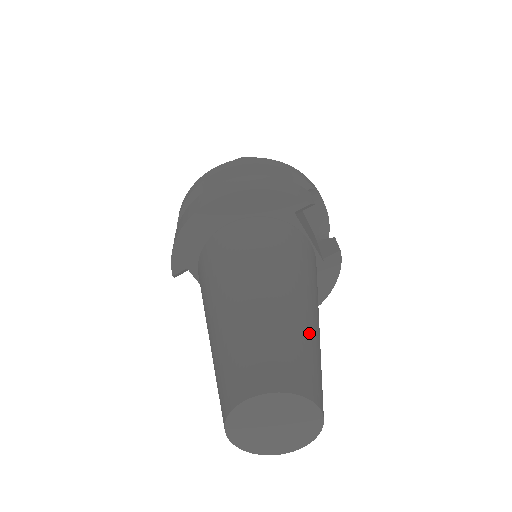
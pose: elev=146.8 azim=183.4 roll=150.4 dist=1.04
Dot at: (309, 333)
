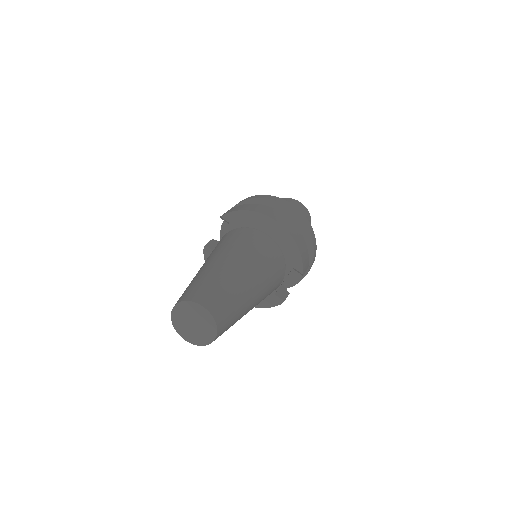
Dot at: (241, 314)
